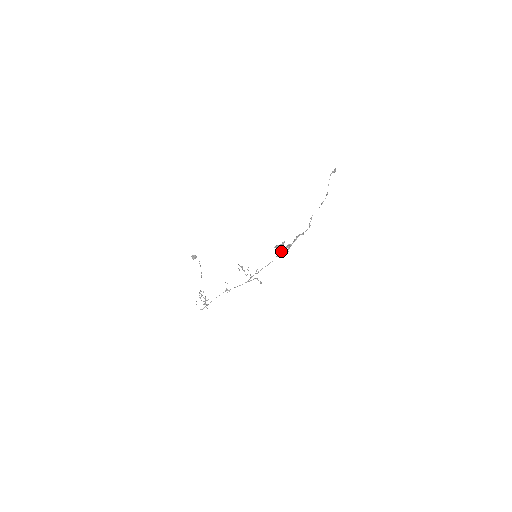
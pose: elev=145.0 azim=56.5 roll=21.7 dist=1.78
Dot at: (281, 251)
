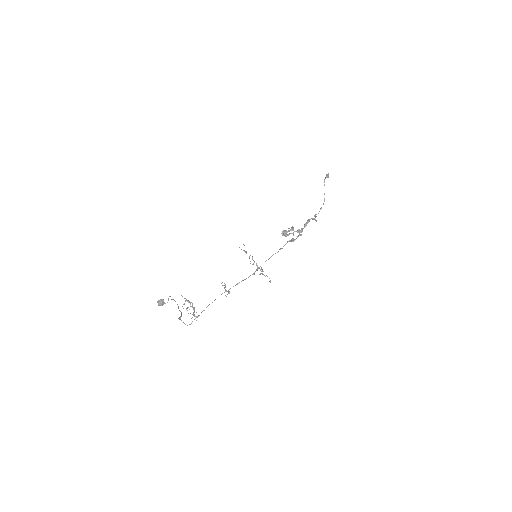
Dot at: occluded
